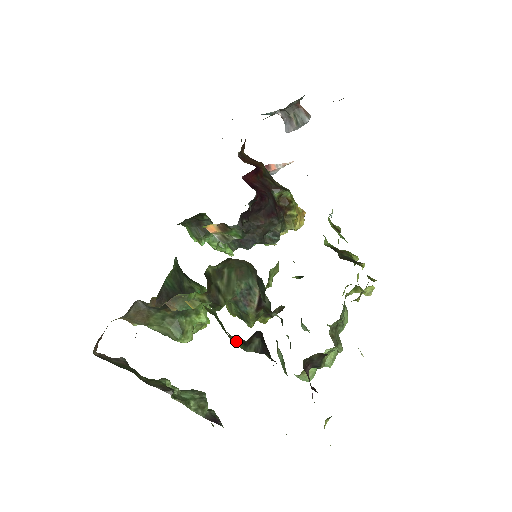
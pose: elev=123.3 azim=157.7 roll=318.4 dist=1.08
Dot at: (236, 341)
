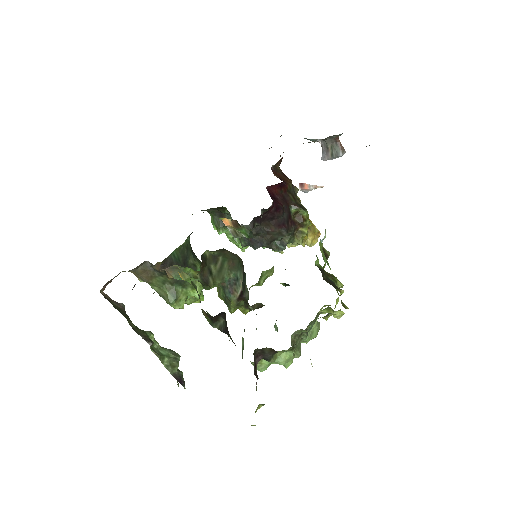
Dot at: (206, 315)
